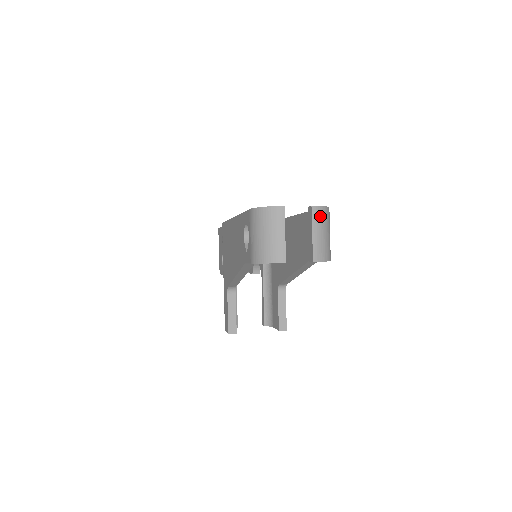
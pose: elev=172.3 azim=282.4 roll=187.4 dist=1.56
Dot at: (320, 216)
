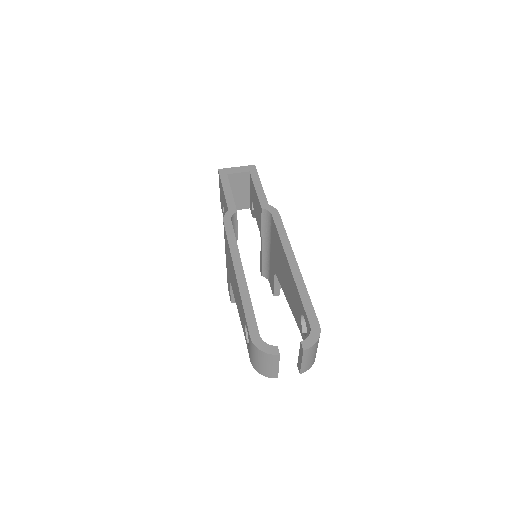
Dot at: (310, 352)
